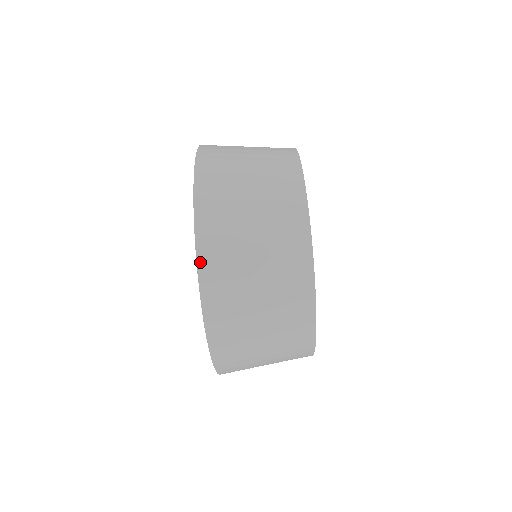
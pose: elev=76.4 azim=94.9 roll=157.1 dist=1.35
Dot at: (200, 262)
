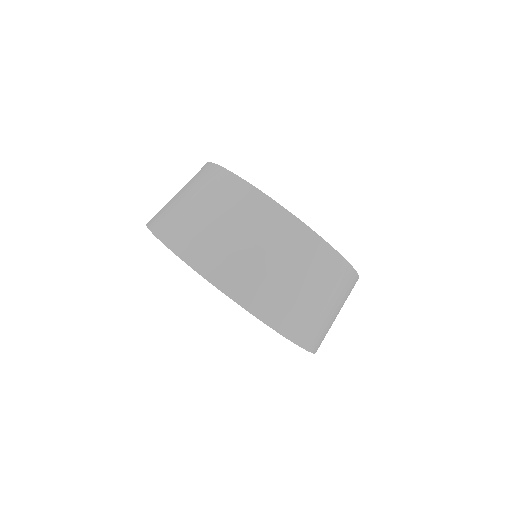
Dot at: (286, 335)
